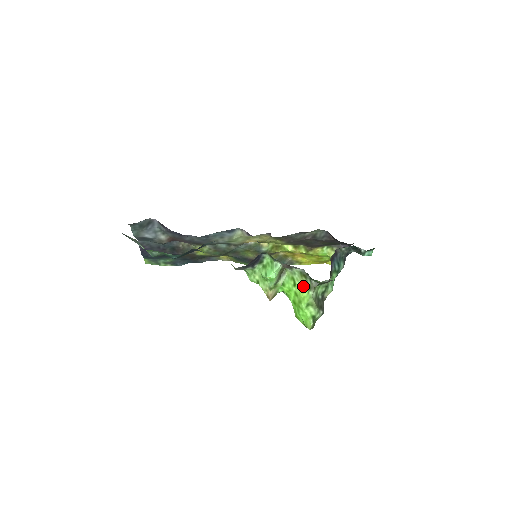
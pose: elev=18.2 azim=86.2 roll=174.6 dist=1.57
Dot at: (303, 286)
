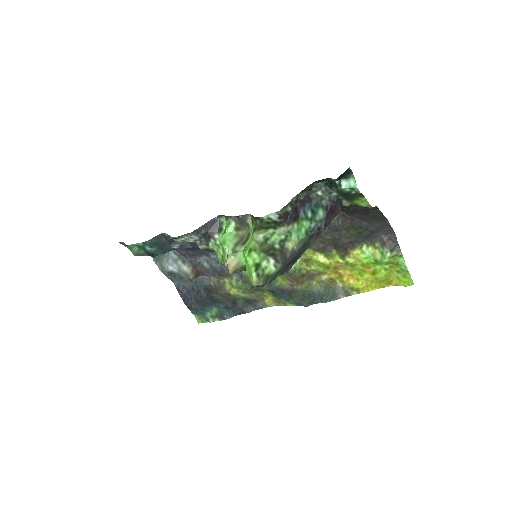
Dot at: (251, 234)
